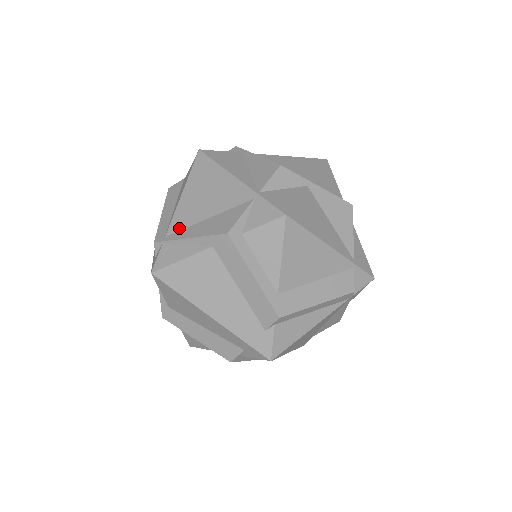
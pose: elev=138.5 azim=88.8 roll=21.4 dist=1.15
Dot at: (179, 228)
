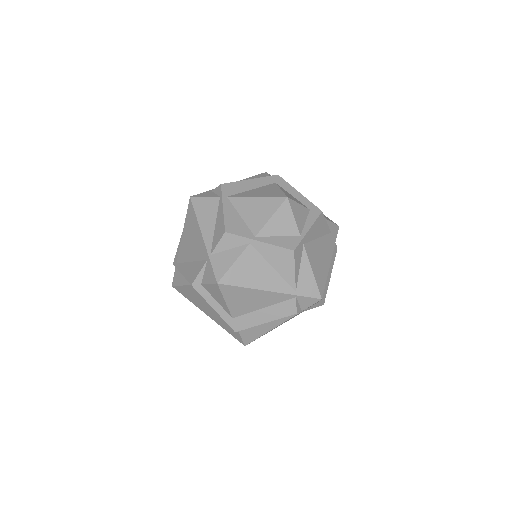
Dot at: (181, 261)
